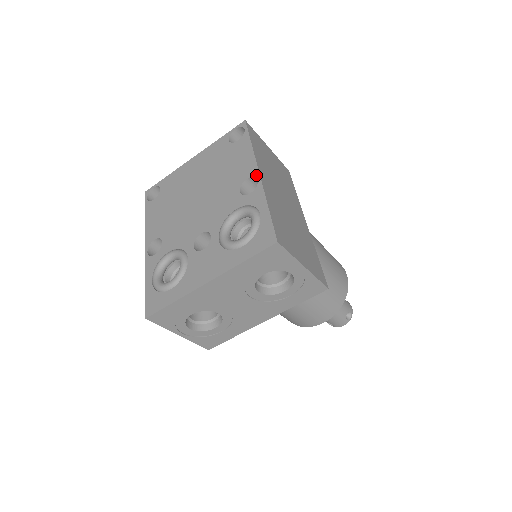
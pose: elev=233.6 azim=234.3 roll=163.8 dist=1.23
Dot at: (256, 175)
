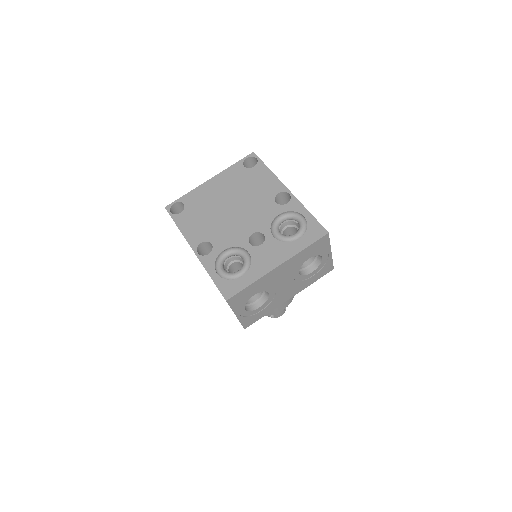
Dot at: (286, 191)
